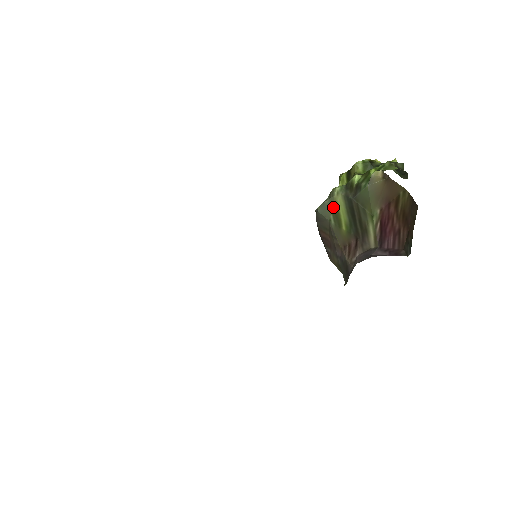
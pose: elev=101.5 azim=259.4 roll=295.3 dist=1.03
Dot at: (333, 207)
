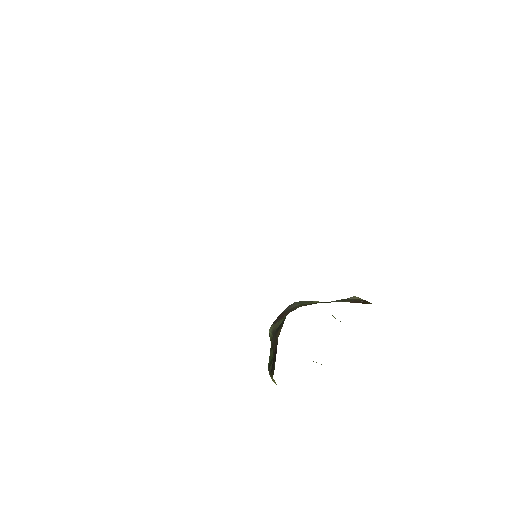
Dot at: (310, 302)
